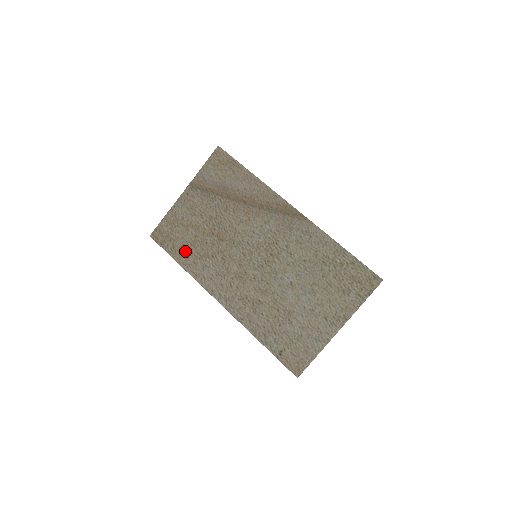
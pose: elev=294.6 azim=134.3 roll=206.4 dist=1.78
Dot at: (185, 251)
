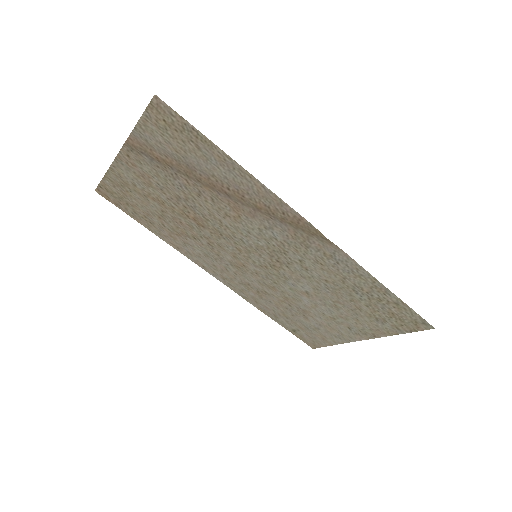
Dot at: (153, 222)
